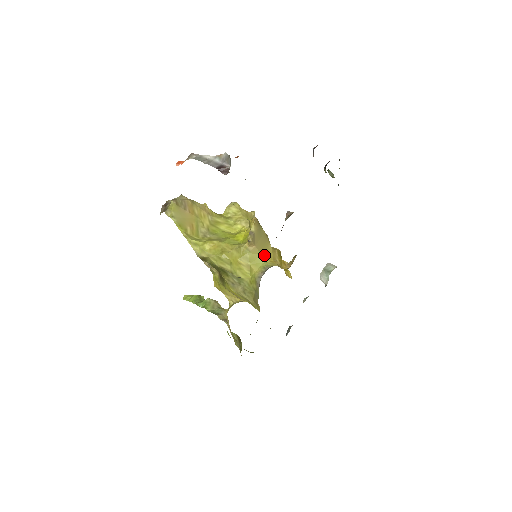
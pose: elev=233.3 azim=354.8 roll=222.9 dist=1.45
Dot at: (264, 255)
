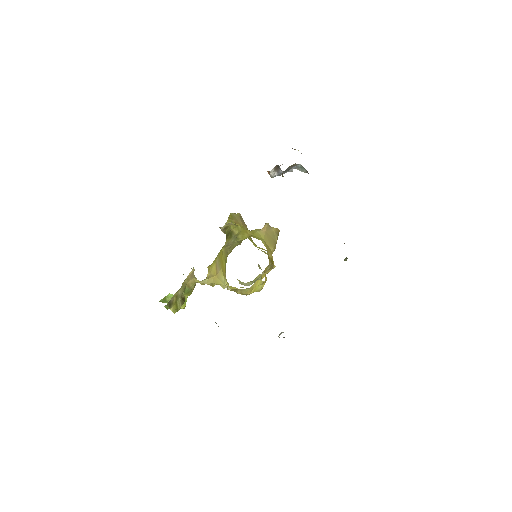
Dot at: (265, 242)
